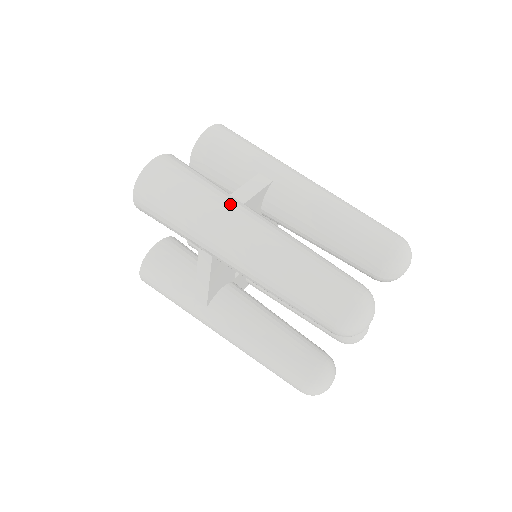
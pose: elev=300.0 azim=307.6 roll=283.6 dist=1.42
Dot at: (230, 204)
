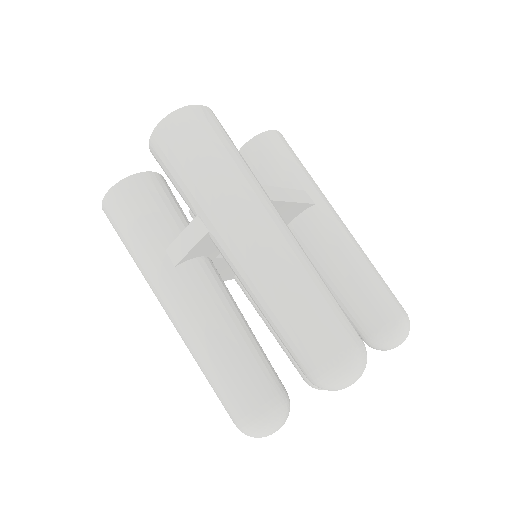
Dot at: (157, 272)
